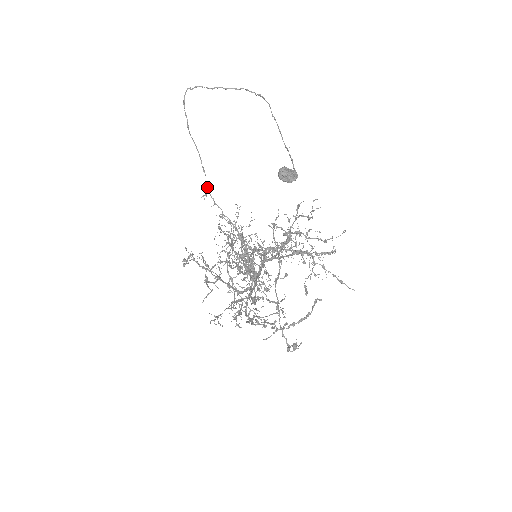
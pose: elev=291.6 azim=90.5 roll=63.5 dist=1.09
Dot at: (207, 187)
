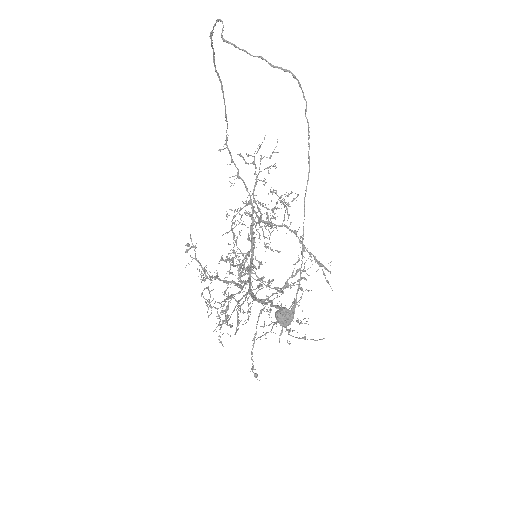
Dot at: (226, 140)
